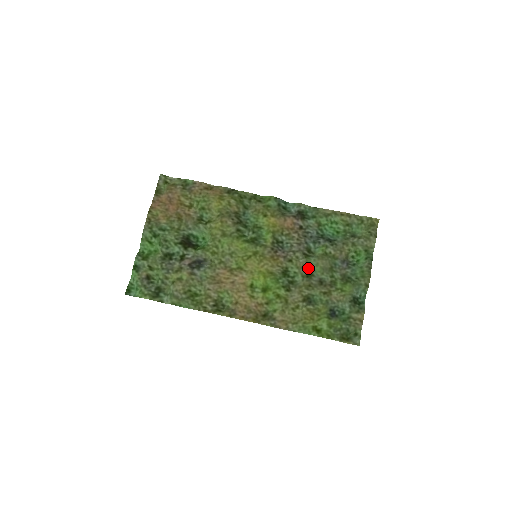
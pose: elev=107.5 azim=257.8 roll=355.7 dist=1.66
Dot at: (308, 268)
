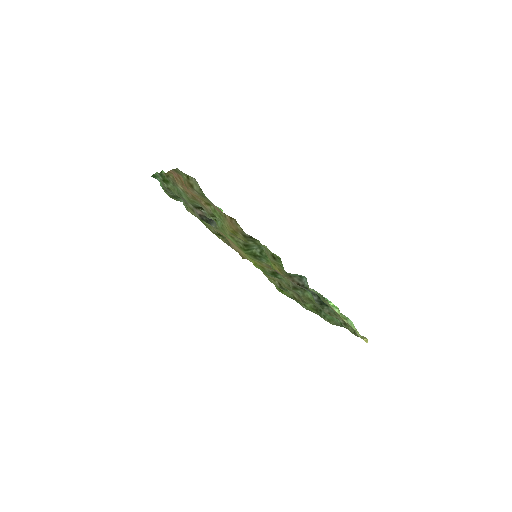
Dot at: occluded
